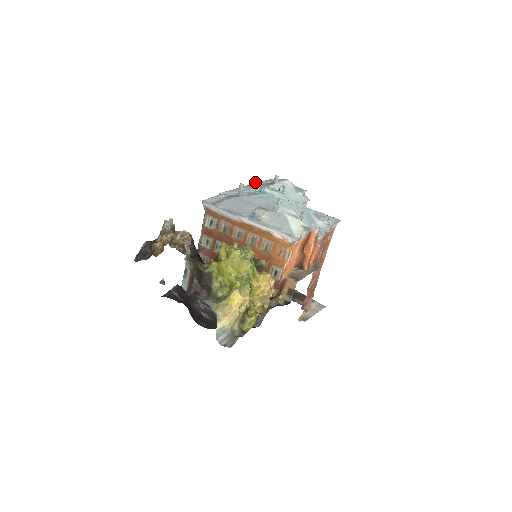
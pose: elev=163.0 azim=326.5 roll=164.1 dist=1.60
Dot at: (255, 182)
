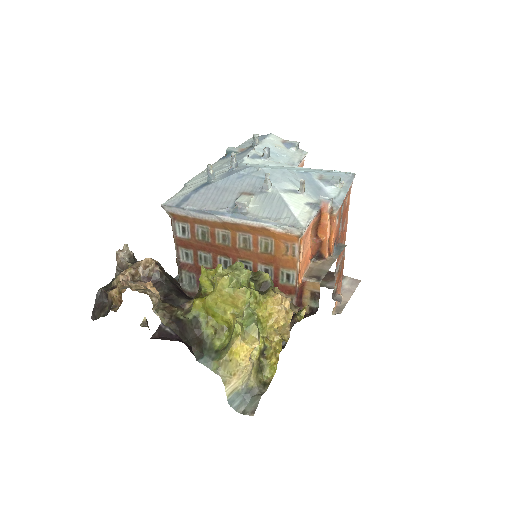
Dot at: (229, 151)
